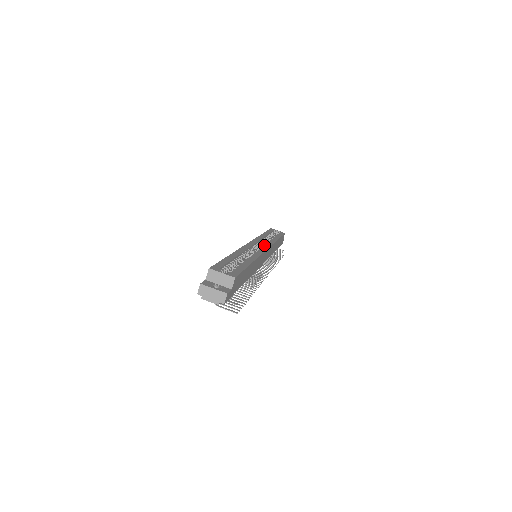
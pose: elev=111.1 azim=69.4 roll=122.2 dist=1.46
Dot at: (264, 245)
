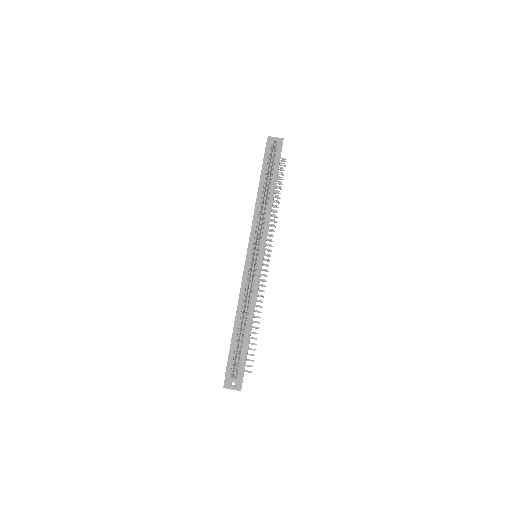
Dot at: (260, 246)
